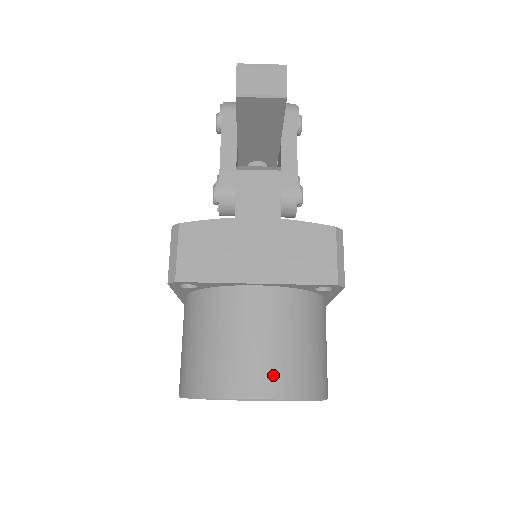
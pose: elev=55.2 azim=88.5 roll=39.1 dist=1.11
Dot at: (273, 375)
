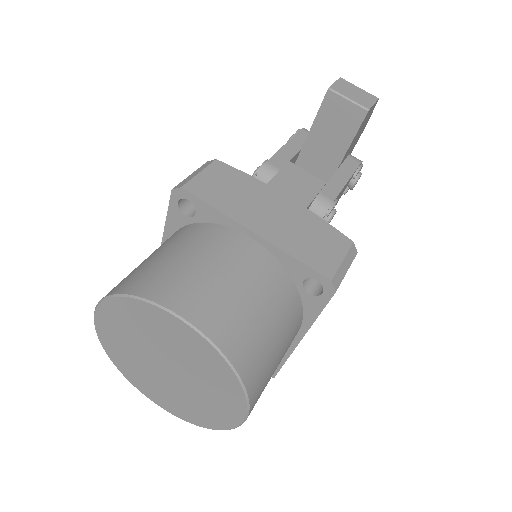
Dot at: (217, 312)
